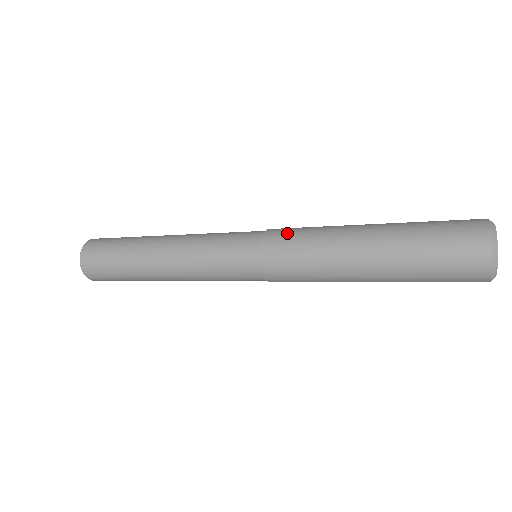
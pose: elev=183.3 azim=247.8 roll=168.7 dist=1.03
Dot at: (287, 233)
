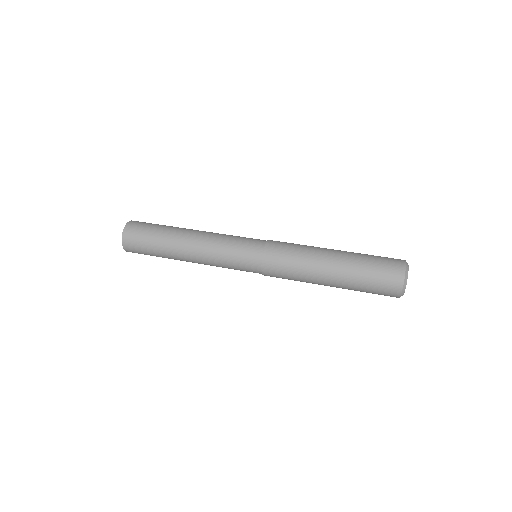
Dot at: (282, 245)
